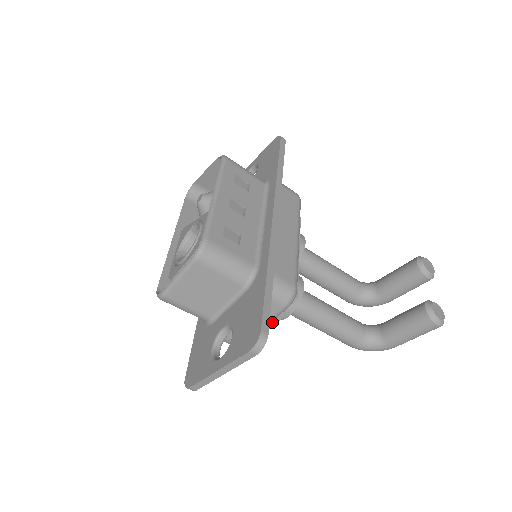
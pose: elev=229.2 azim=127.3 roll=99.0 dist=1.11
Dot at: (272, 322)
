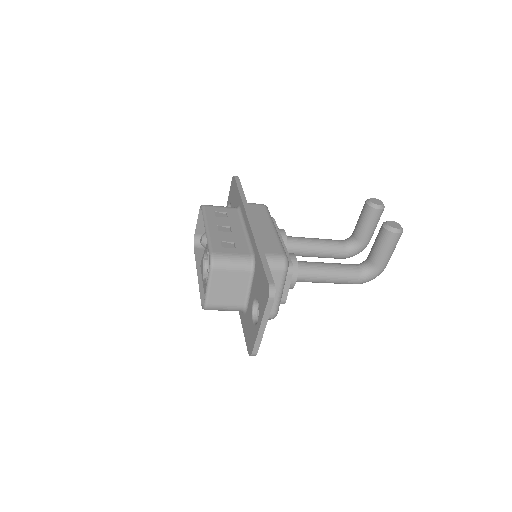
Dot at: (286, 289)
